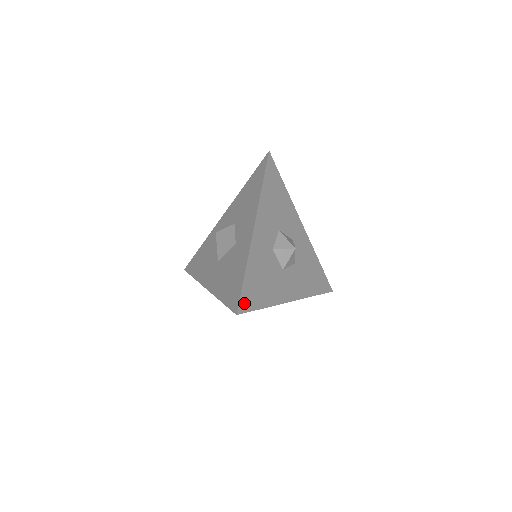
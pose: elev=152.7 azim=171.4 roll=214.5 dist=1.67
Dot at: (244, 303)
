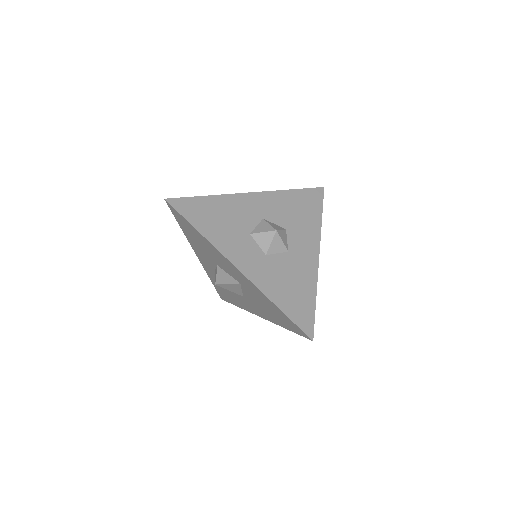
Dot at: (305, 325)
